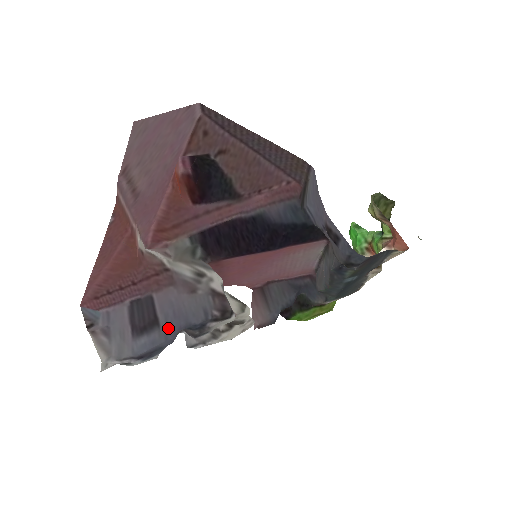
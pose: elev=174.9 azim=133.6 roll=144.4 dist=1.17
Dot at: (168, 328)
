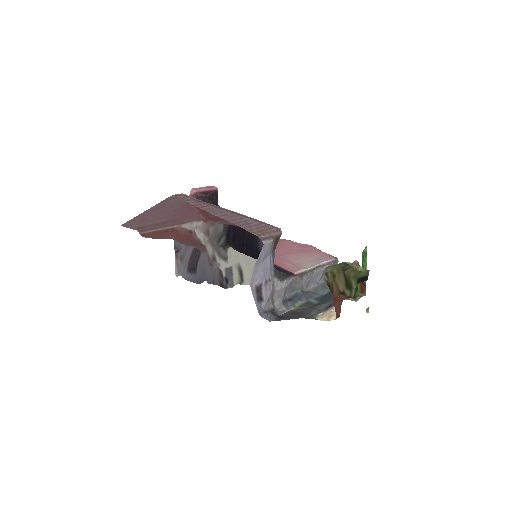
Dot at: (198, 277)
